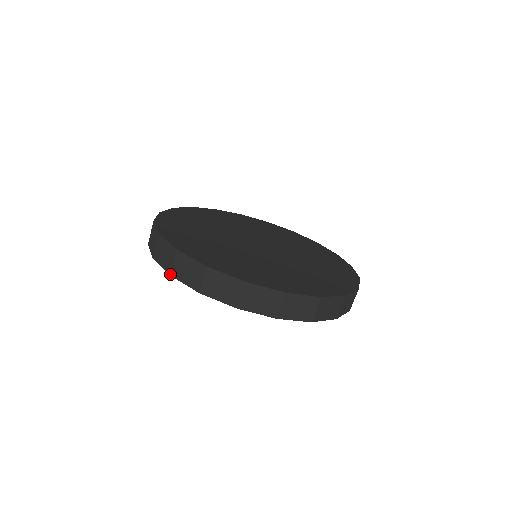
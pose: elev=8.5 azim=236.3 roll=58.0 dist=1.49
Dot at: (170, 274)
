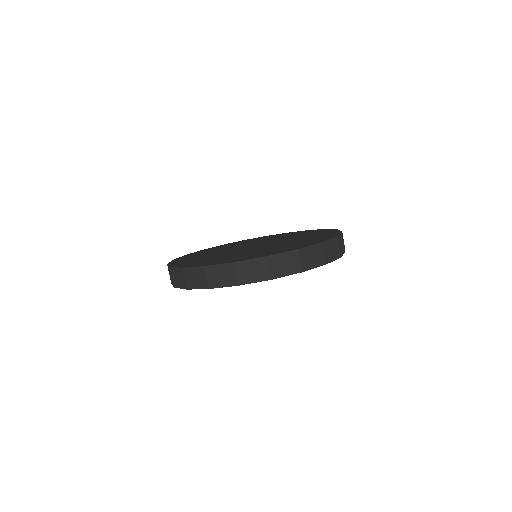
Dot at: (208, 288)
